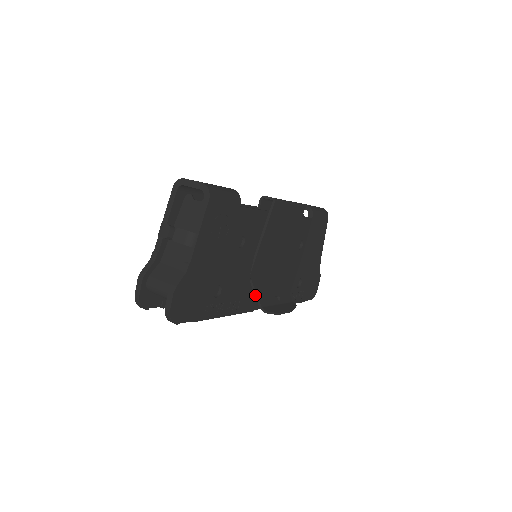
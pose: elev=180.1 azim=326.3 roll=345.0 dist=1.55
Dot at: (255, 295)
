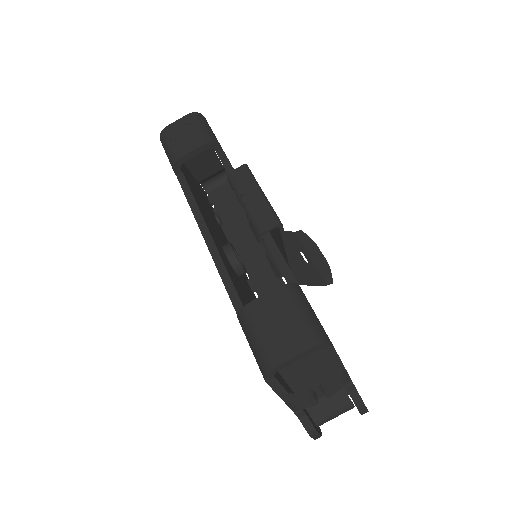
Dot at: occluded
